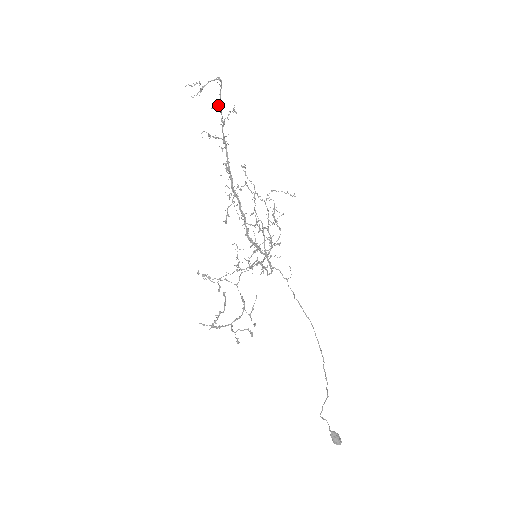
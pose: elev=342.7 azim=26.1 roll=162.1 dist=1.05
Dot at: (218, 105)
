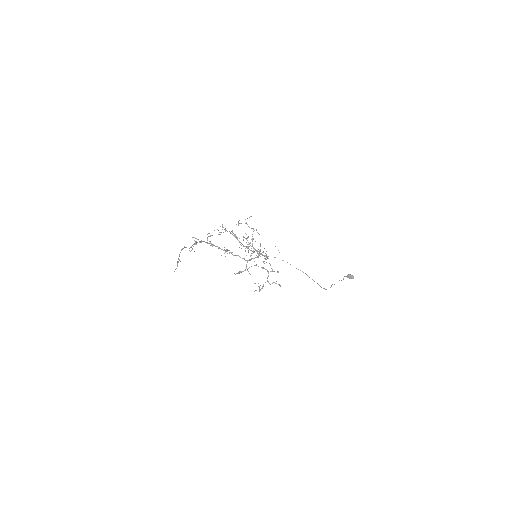
Dot at: occluded
